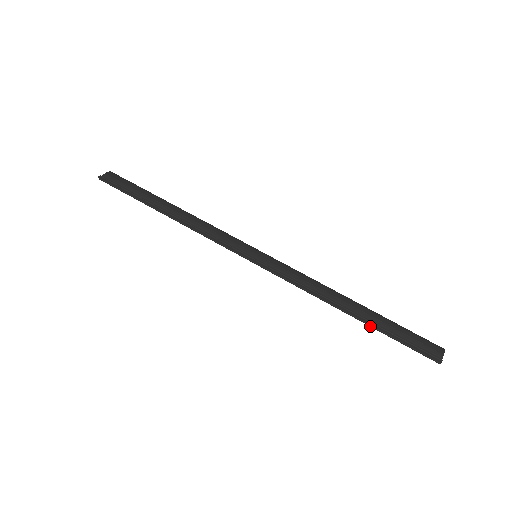
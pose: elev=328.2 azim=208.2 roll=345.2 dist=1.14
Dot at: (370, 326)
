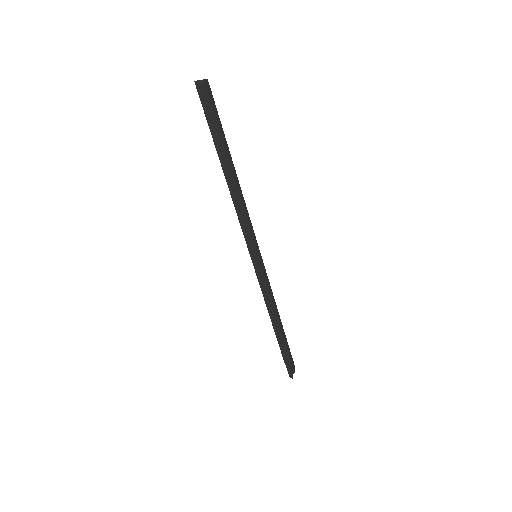
Dot at: (279, 343)
